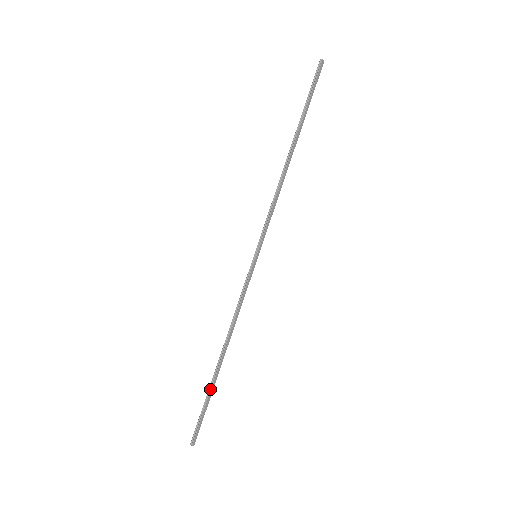
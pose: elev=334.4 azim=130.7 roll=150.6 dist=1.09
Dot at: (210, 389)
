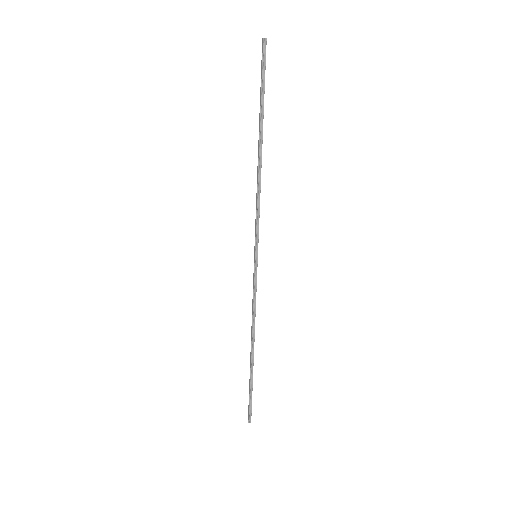
Dot at: (252, 377)
